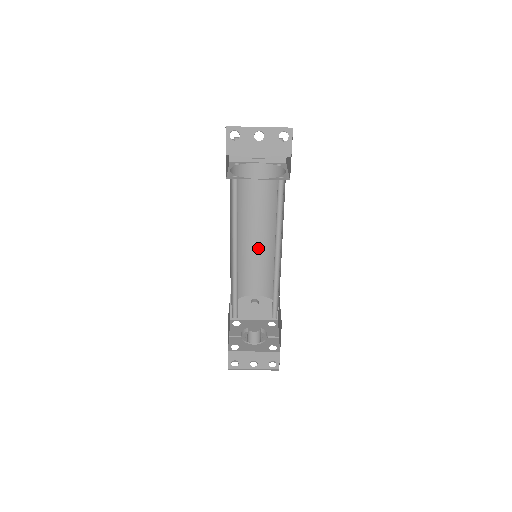
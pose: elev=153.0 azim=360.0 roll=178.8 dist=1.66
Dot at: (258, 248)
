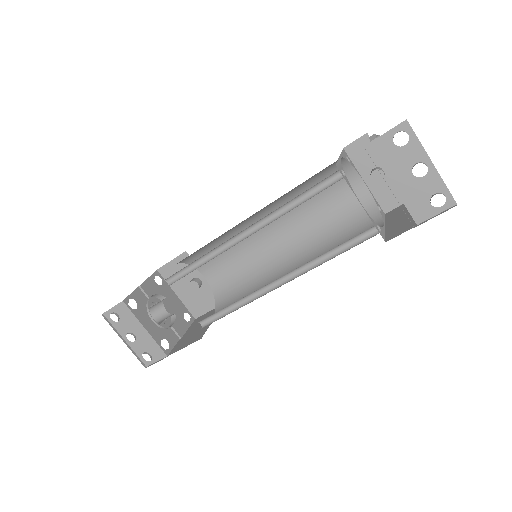
Dot at: (262, 247)
